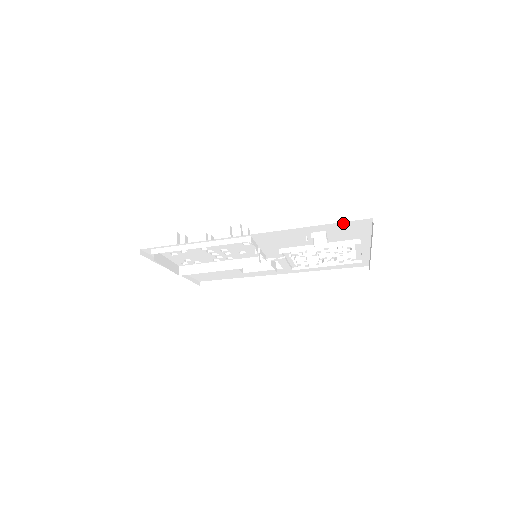
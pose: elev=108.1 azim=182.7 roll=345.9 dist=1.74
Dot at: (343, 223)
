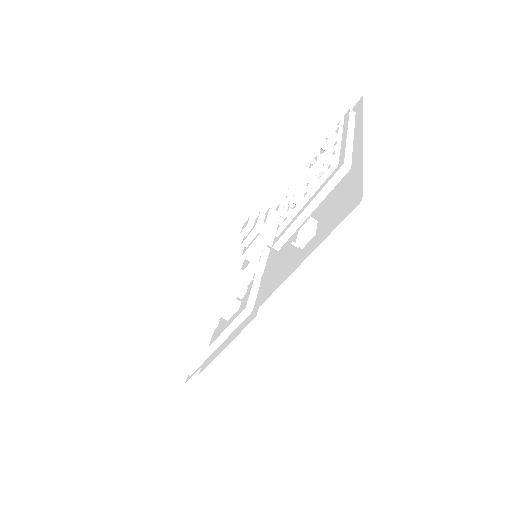
Dot at: occluded
